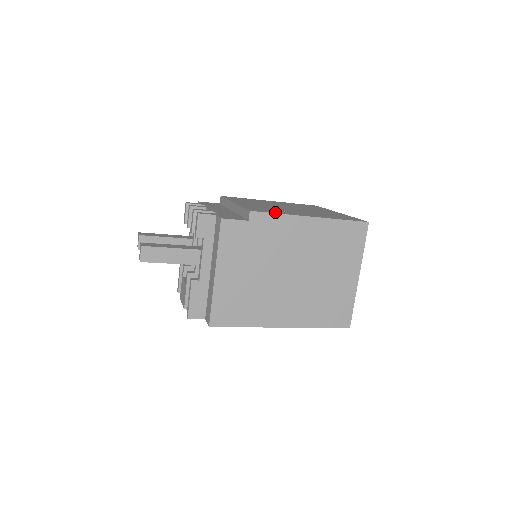
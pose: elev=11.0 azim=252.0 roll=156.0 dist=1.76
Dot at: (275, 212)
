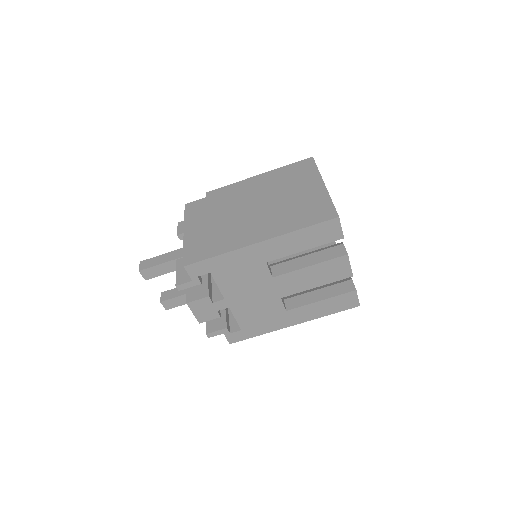
Dot at: occluded
